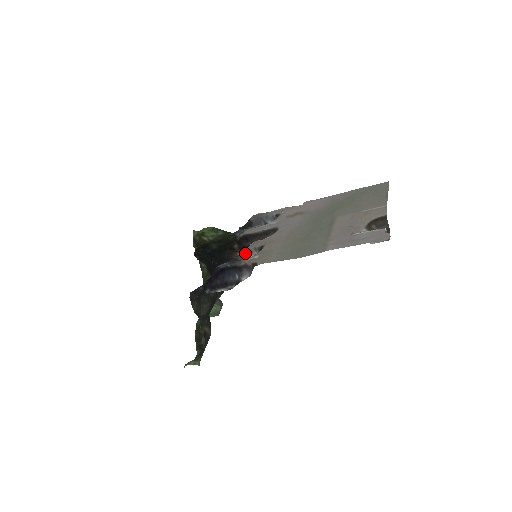
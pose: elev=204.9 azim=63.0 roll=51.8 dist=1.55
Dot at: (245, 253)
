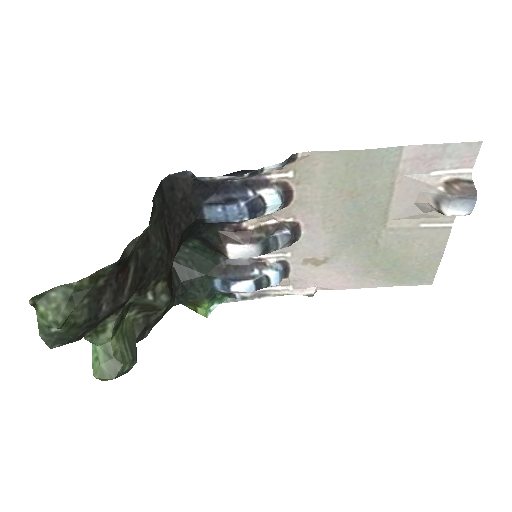
Dot at: (254, 218)
